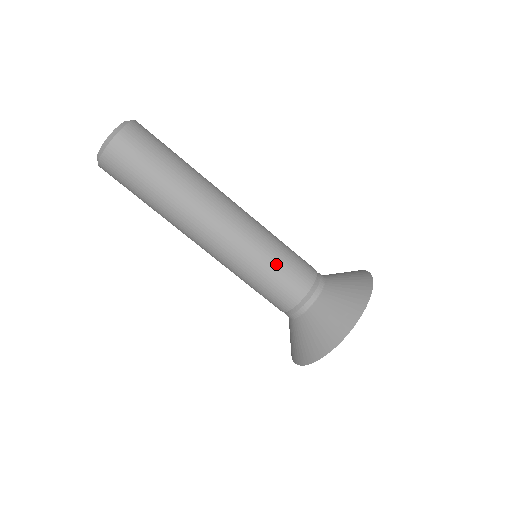
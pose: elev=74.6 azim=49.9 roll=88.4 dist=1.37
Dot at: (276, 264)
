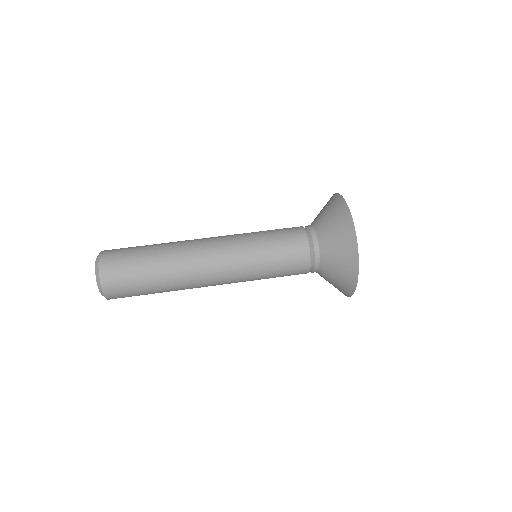
Dot at: (271, 250)
